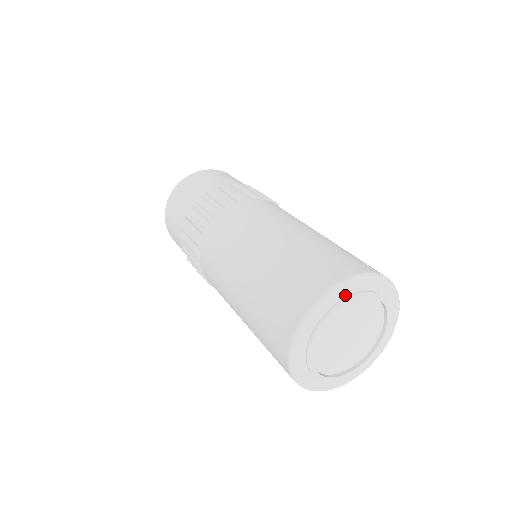
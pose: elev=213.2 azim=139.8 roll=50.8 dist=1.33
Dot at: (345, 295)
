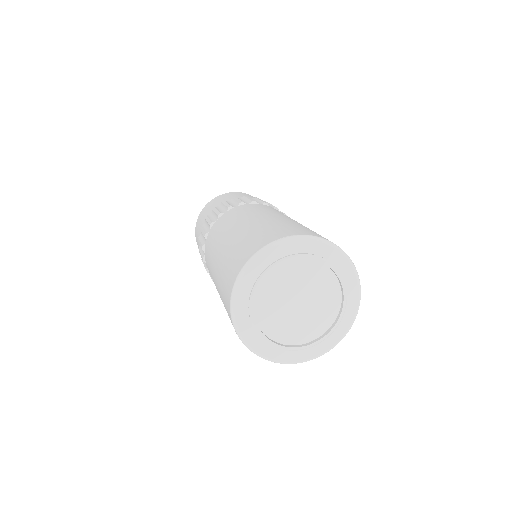
Dot at: (258, 274)
